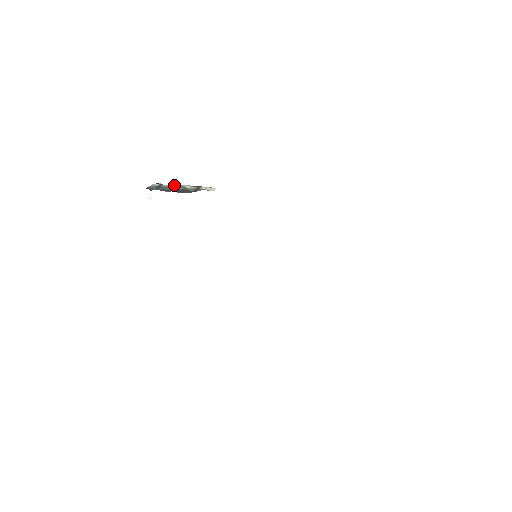
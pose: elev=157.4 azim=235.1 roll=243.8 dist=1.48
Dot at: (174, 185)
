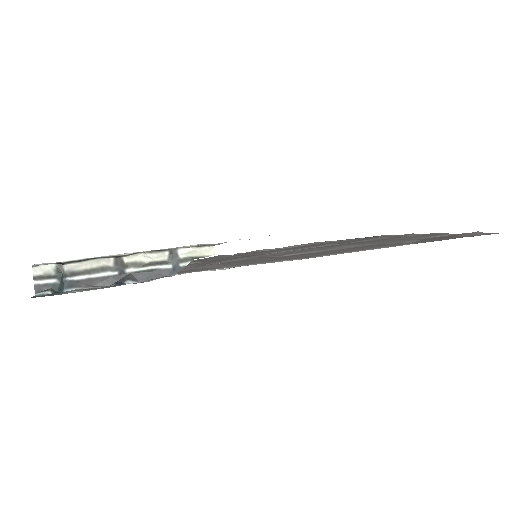
Dot at: (103, 263)
